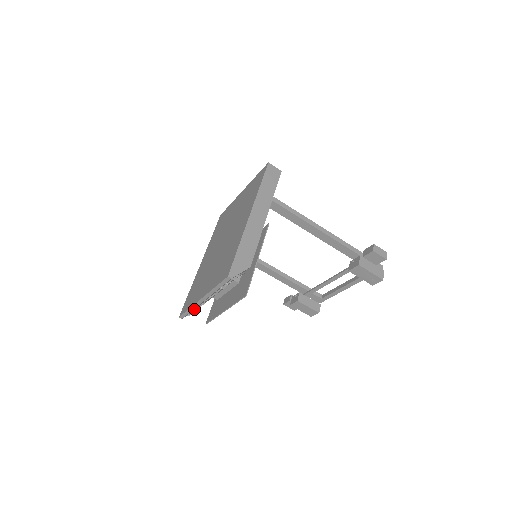
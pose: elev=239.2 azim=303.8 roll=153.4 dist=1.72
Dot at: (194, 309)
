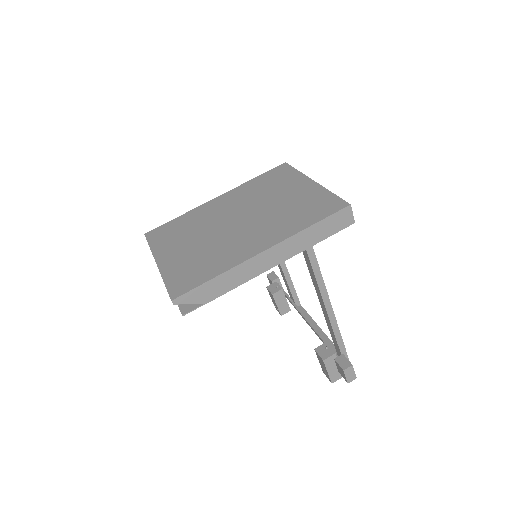
Dot at: occluded
